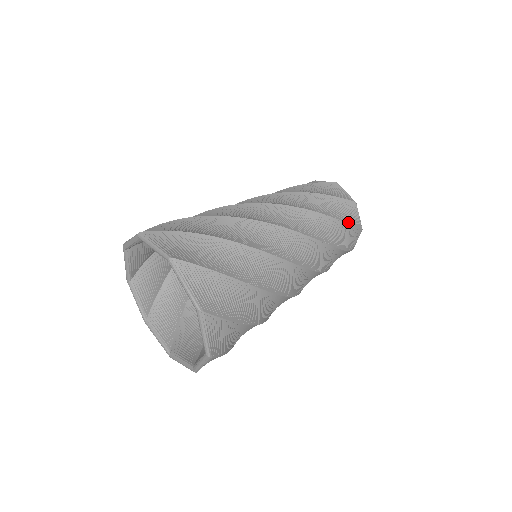
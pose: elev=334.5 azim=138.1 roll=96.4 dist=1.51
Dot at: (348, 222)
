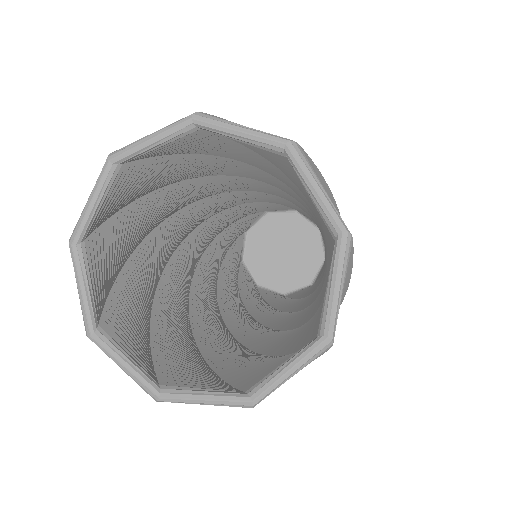
Dot at: occluded
